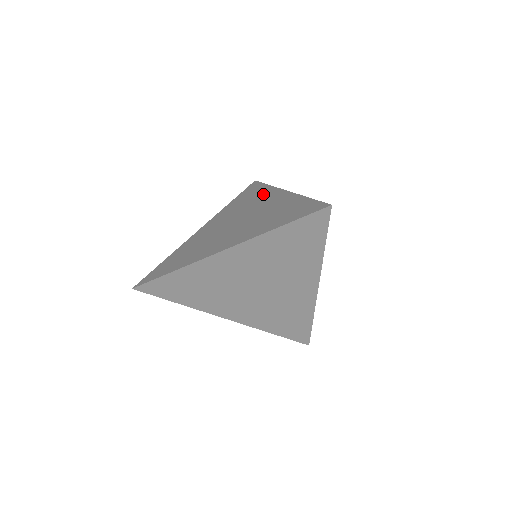
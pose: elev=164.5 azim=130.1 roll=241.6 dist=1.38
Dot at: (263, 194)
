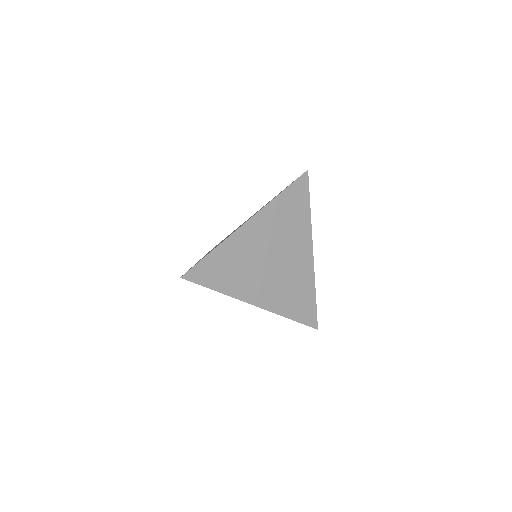
Dot at: occluded
